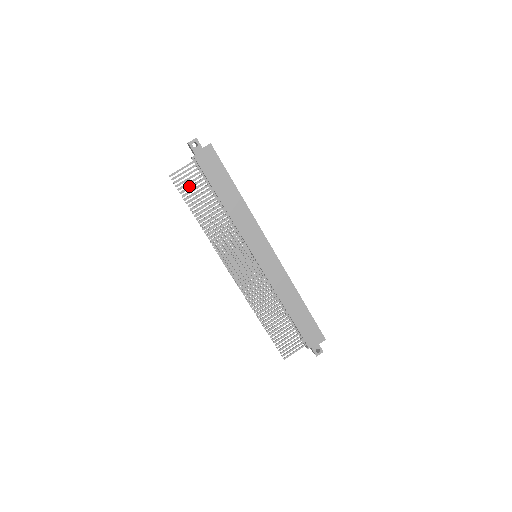
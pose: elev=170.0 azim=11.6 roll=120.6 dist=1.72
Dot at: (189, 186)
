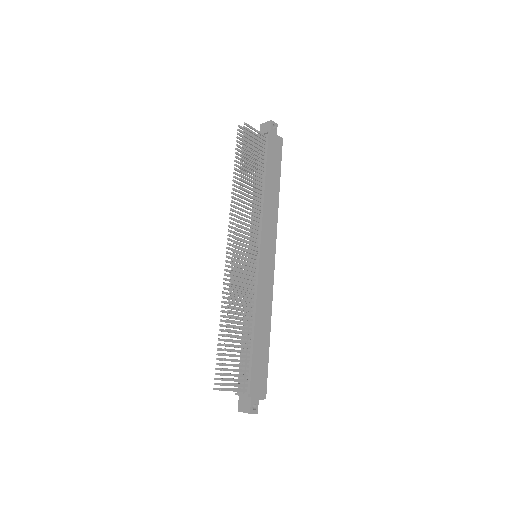
Dot at: occluded
